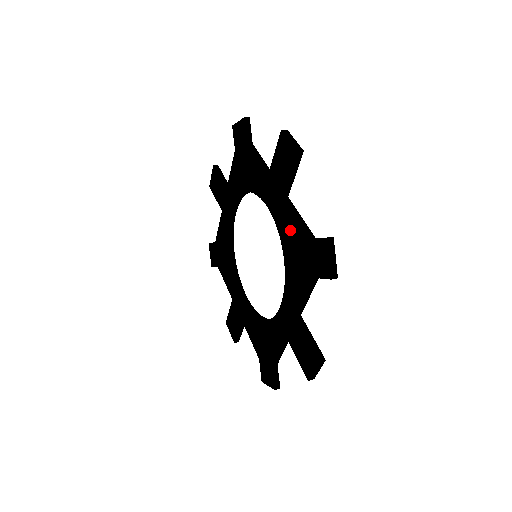
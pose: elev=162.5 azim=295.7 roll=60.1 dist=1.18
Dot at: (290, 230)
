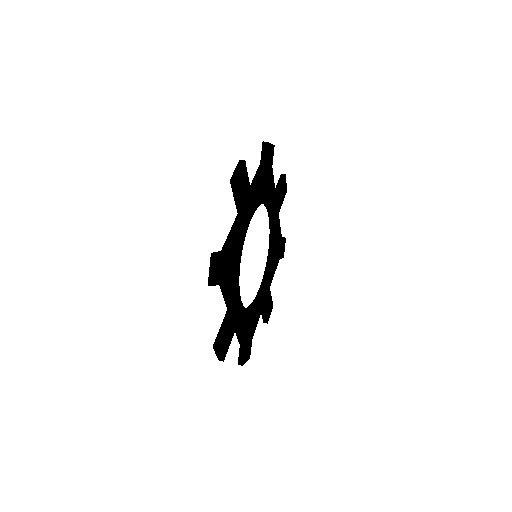
Dot at: occluded
